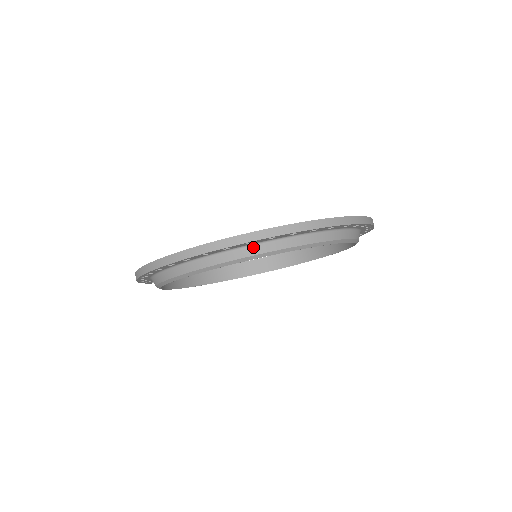
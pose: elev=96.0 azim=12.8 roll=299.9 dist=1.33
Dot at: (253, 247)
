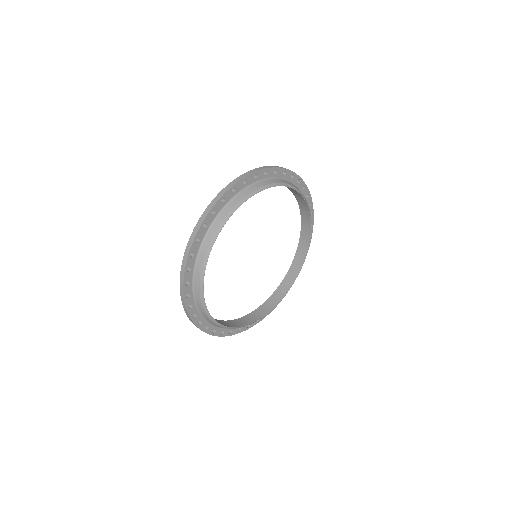
Dot at: (238, 196)
